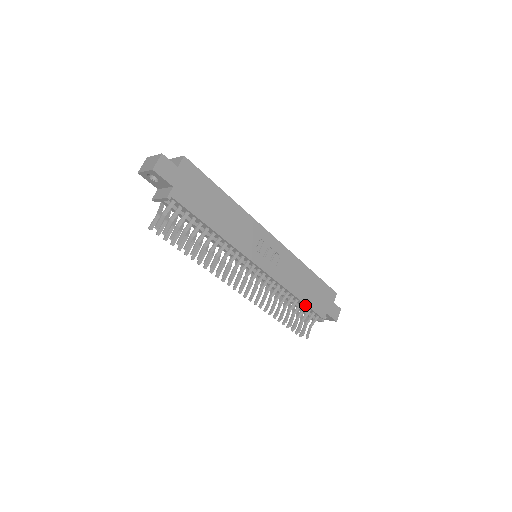
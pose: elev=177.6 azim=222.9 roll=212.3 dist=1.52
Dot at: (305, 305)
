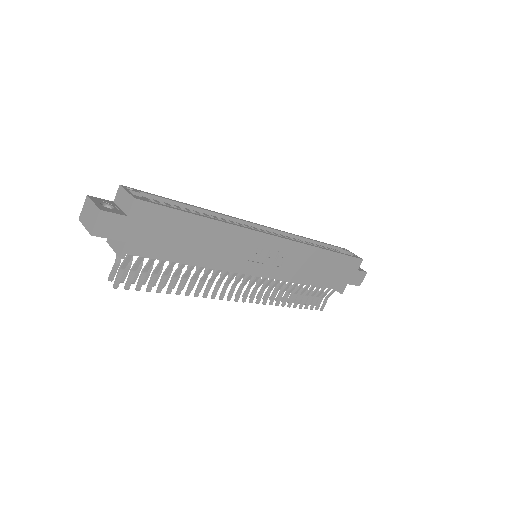
Dot at: (320, 286)
